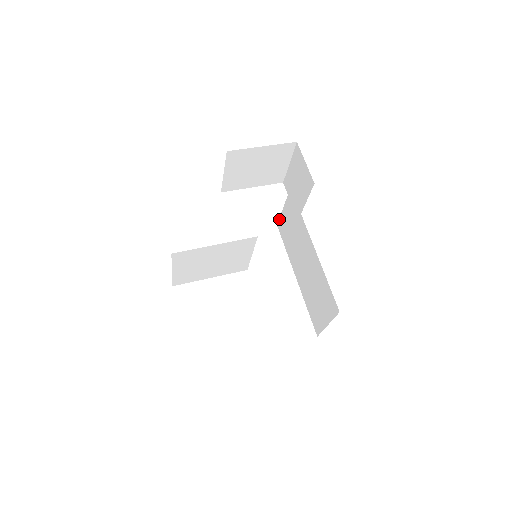
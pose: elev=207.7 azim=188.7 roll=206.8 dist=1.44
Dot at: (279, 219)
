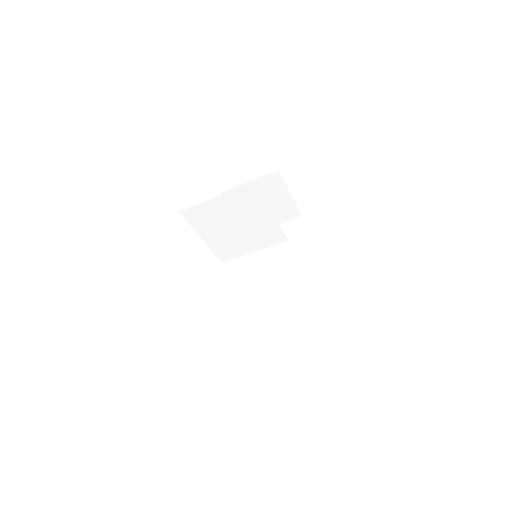
Dot at: occluded
